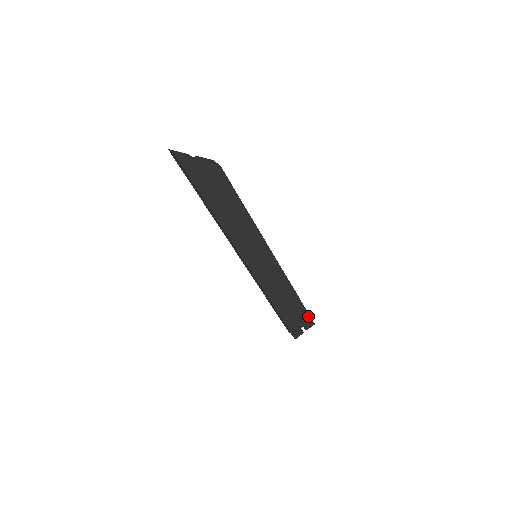
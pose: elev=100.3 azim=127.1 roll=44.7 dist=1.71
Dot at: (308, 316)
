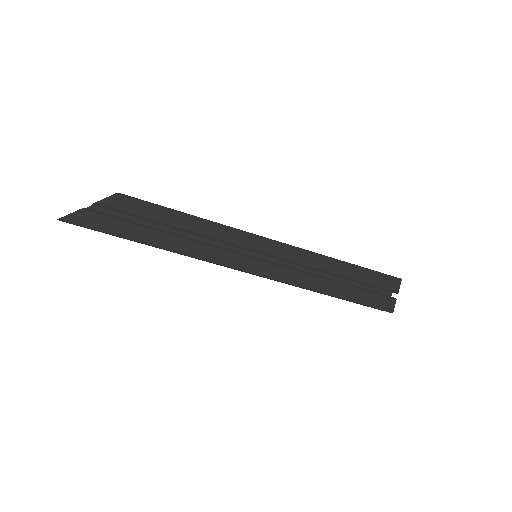
Dot at: (383, 276)
